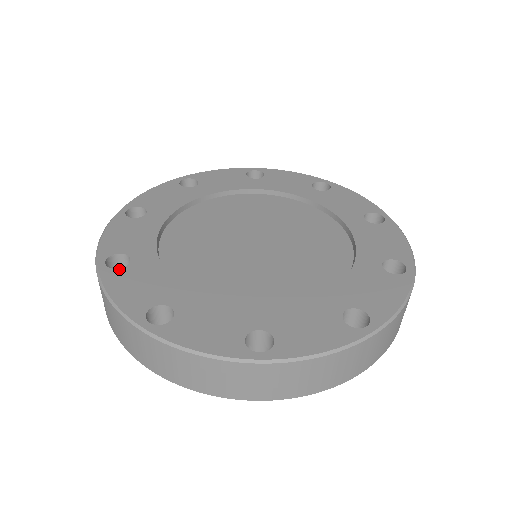
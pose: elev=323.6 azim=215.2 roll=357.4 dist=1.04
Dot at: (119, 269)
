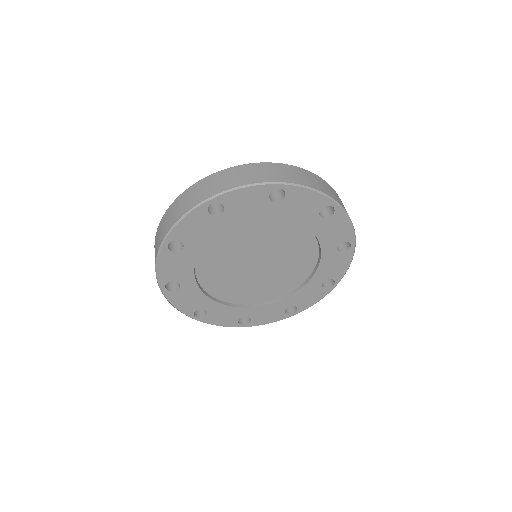
Dot at: (172, 253)
